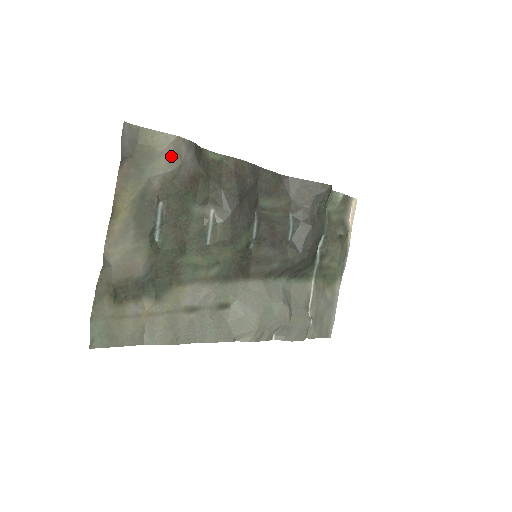
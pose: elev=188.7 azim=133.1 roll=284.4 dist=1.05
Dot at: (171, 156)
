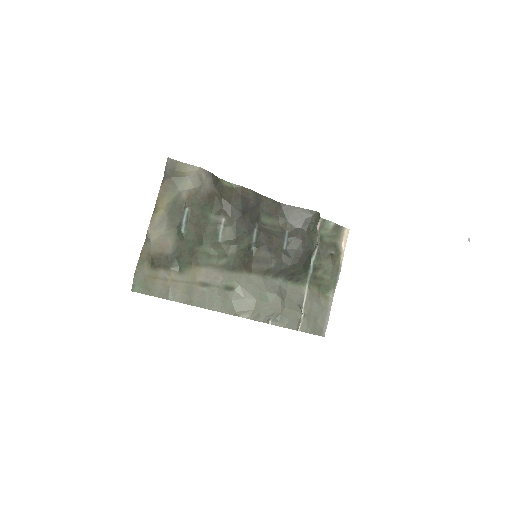
Dot at: (195, 179)
